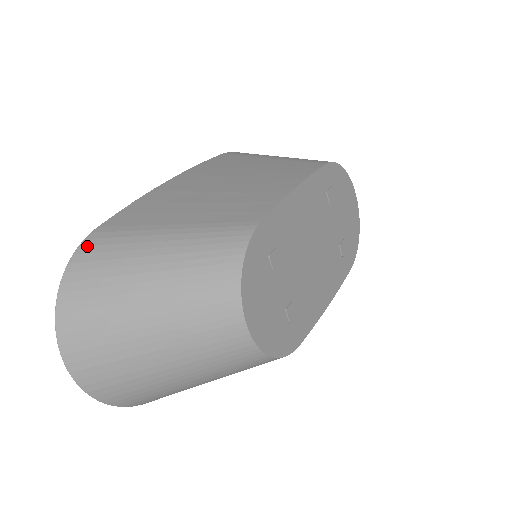
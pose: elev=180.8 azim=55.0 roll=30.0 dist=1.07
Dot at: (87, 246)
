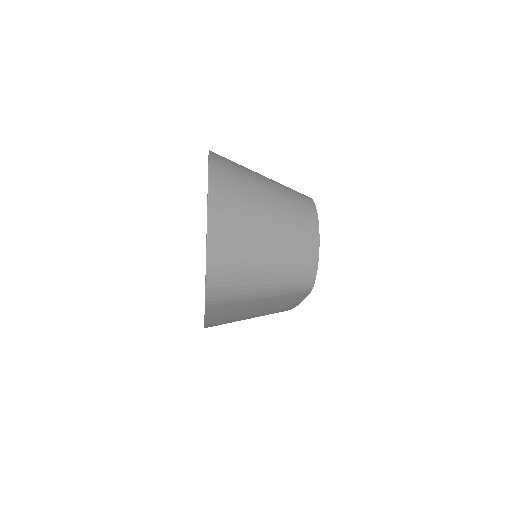
Dot at: occluded
